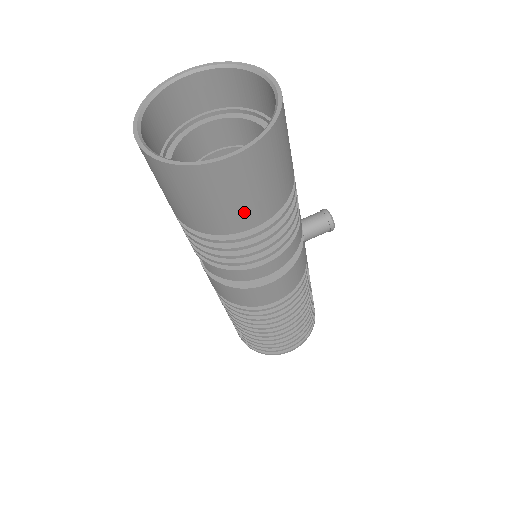
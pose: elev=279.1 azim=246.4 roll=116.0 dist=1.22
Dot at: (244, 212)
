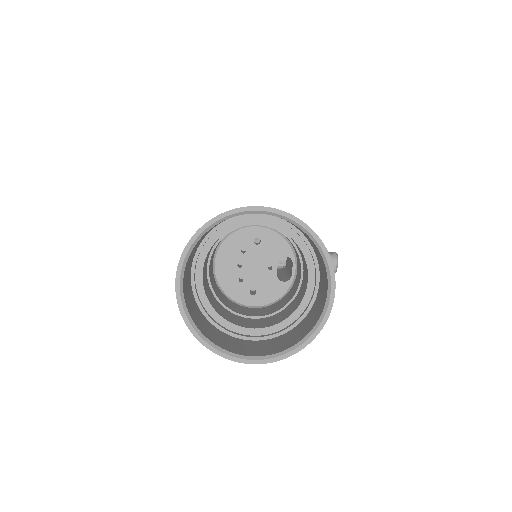
Dot at: occluded
